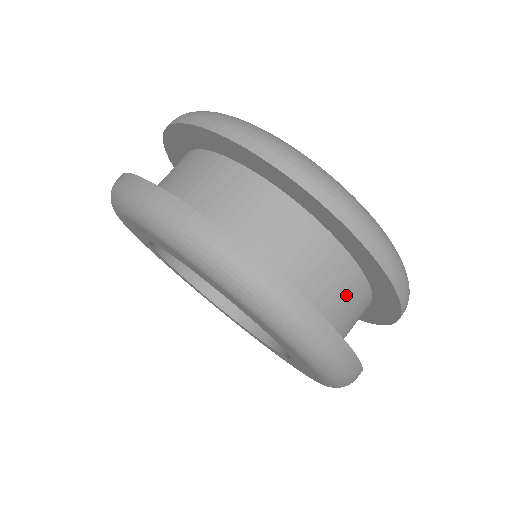
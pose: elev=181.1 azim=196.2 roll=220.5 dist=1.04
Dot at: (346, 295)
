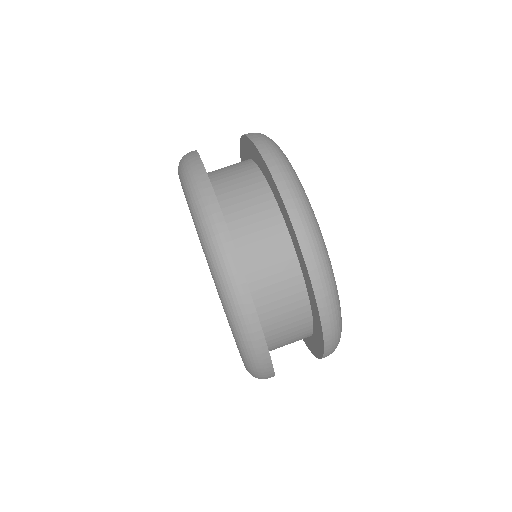
Dot at: (276, 268)
